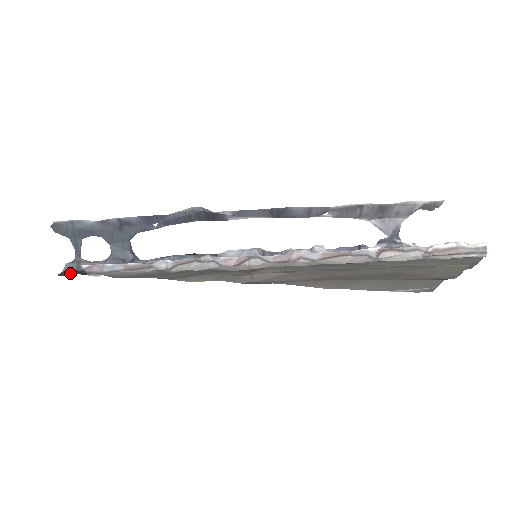
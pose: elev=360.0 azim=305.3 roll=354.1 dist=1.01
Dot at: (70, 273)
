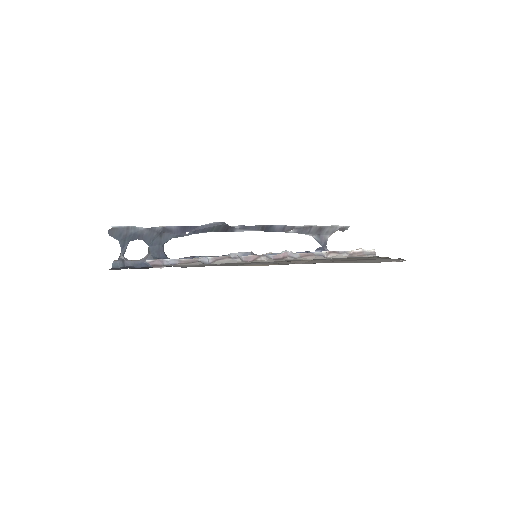
Dot at: (119, 268)
